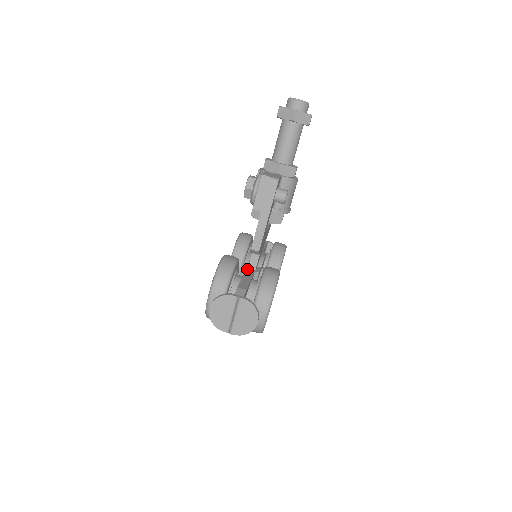
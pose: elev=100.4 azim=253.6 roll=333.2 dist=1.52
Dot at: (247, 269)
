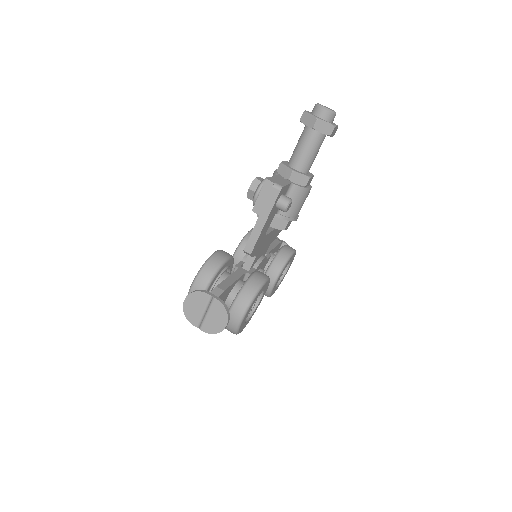
Dot at: (239, 268)
